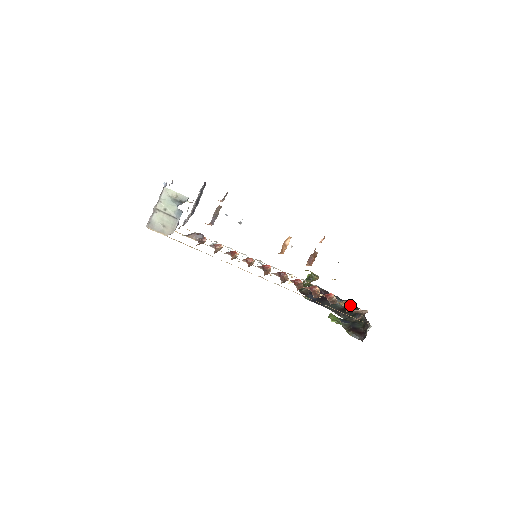
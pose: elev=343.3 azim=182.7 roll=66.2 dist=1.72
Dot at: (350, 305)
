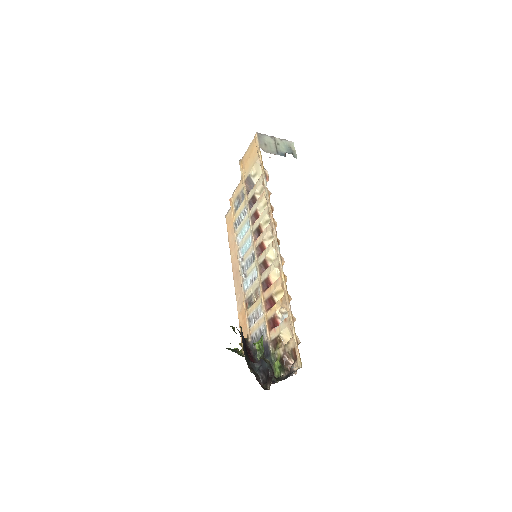
Dot at: occluded
